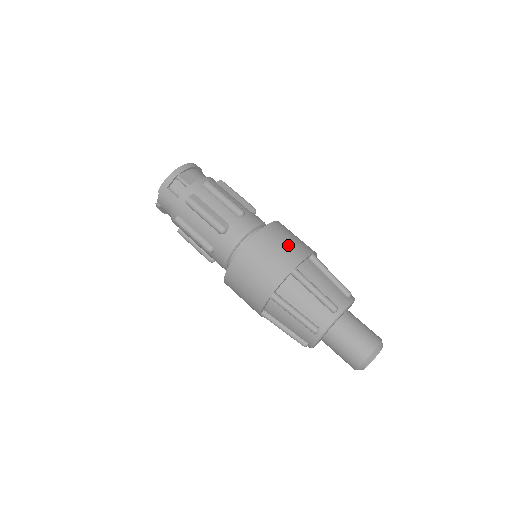
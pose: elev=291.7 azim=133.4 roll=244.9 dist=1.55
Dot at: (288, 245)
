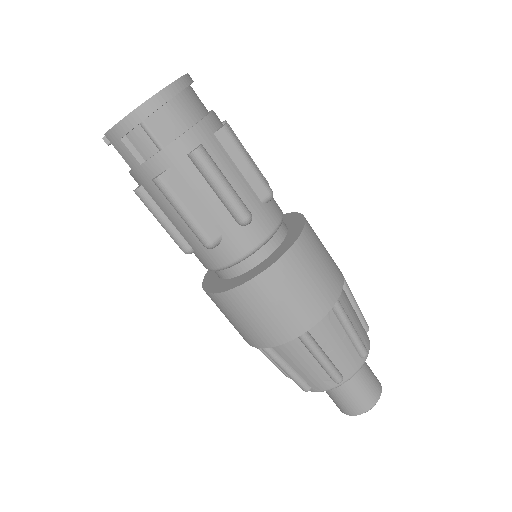
Dot at: (305, 295)
